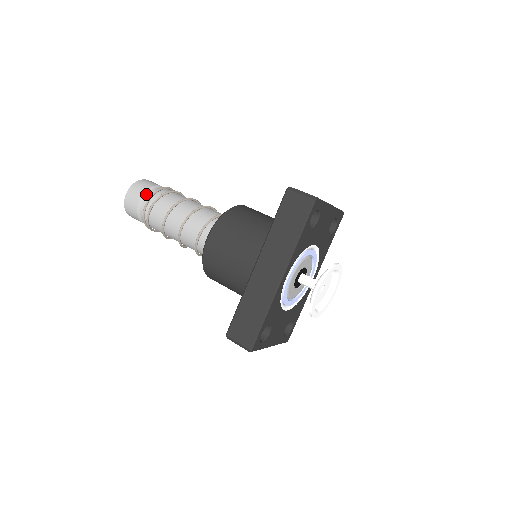
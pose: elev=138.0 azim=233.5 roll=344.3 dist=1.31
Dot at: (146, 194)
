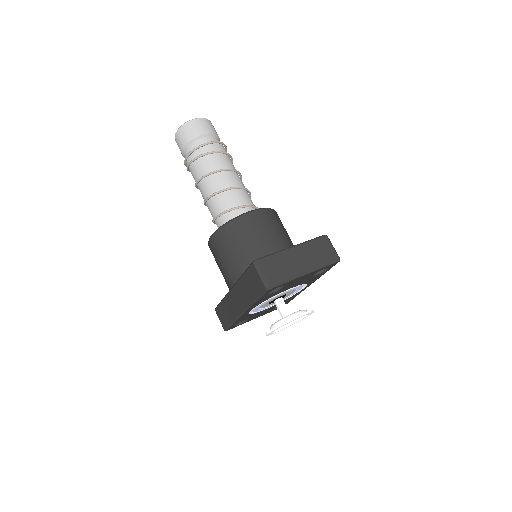
Dot at: (188, 146)
